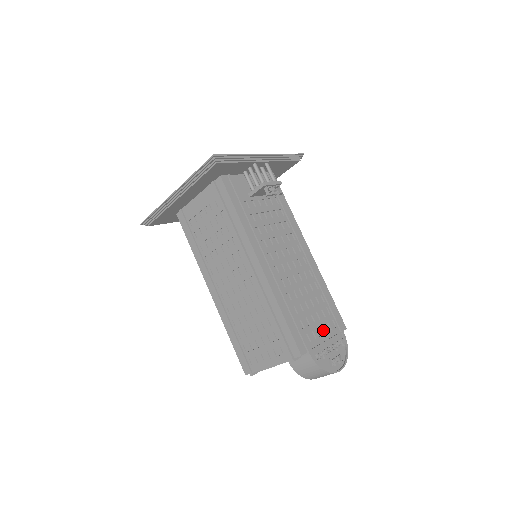
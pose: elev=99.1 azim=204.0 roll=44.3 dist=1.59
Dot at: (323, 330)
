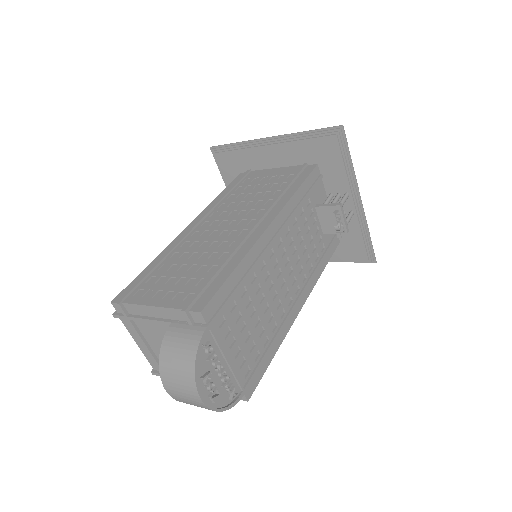
Dot at: (236, 353)
